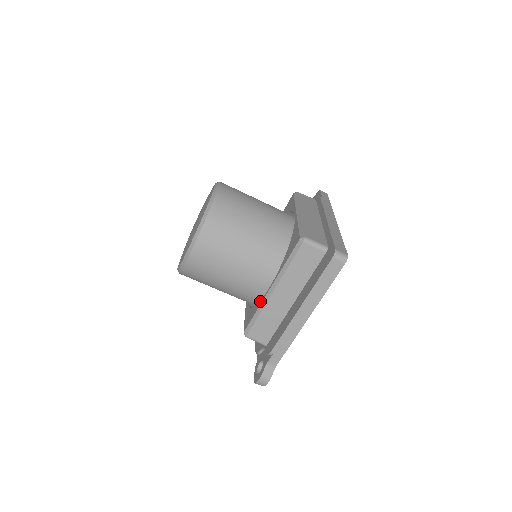
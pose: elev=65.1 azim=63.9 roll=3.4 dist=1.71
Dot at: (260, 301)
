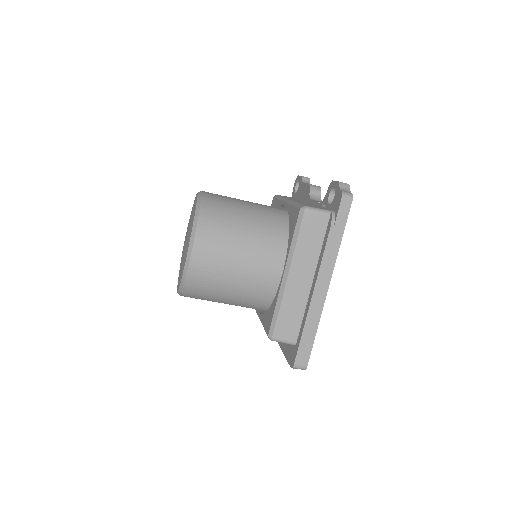
Dot at: occluded
